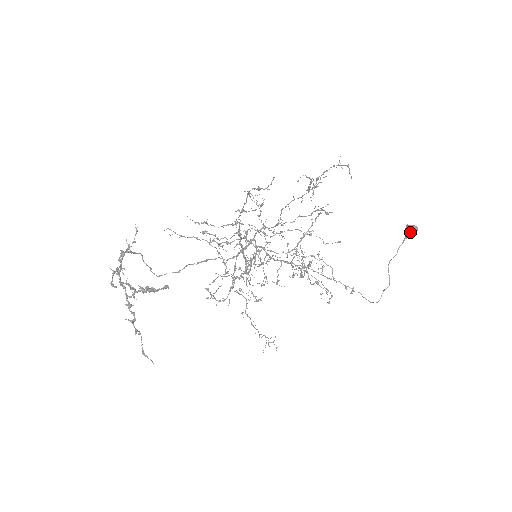
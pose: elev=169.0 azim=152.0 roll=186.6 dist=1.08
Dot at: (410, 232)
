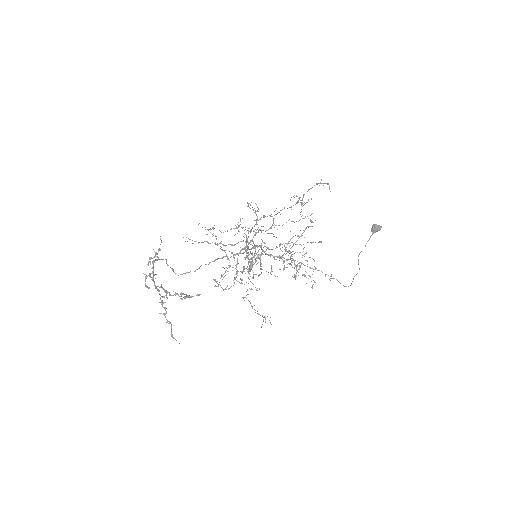
Dot at: (375, 231)
